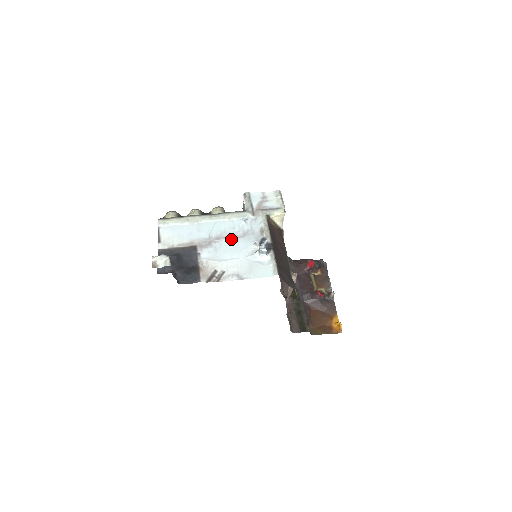
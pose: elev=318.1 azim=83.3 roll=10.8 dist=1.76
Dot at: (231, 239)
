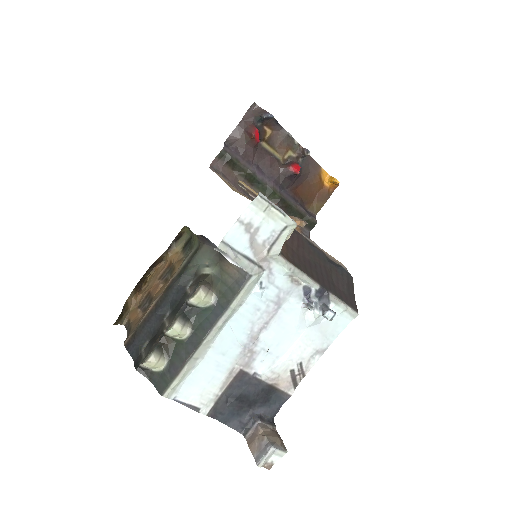
Dot at: (269, 324)
